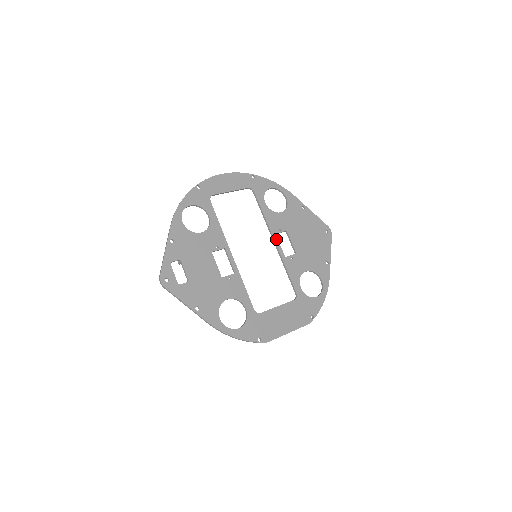
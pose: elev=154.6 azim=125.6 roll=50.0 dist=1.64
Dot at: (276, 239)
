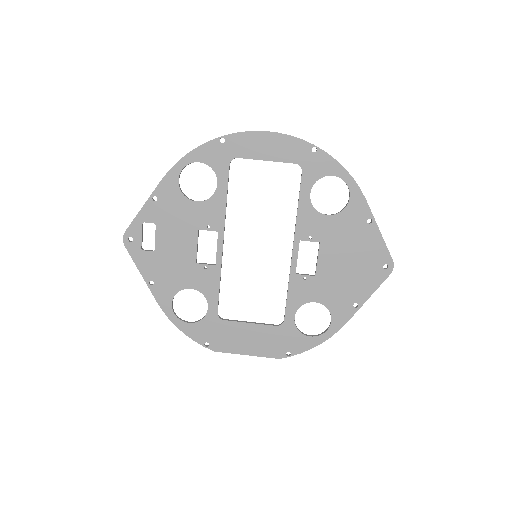
Dot at: (296, 247)
